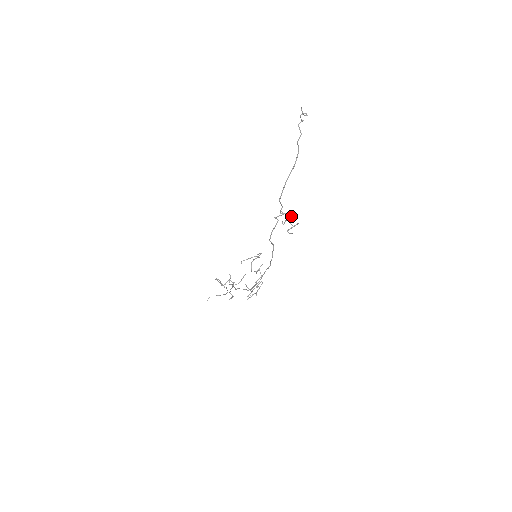
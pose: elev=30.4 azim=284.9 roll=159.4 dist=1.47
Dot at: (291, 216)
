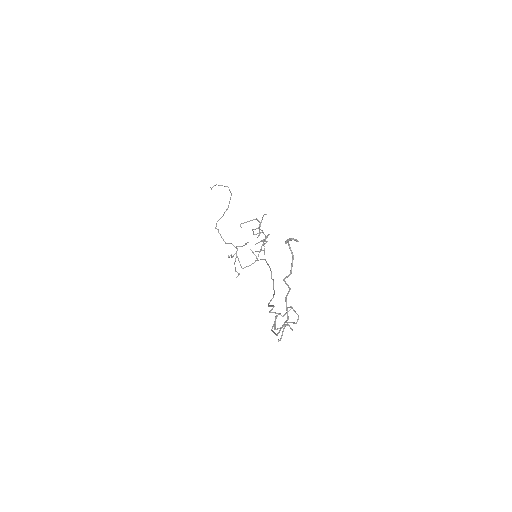
Dot at: occluded
